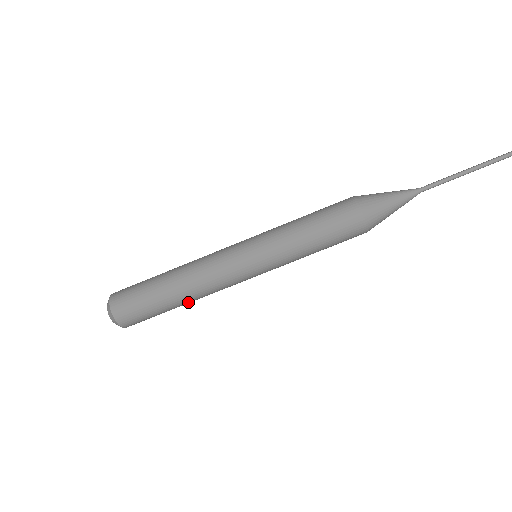
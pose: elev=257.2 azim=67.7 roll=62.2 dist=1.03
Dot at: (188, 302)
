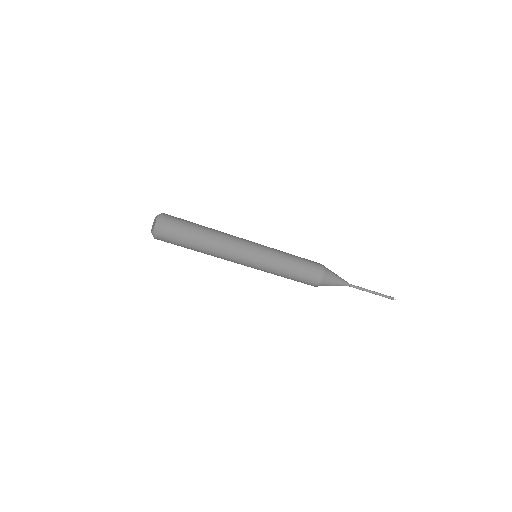
Dot at: occluded
